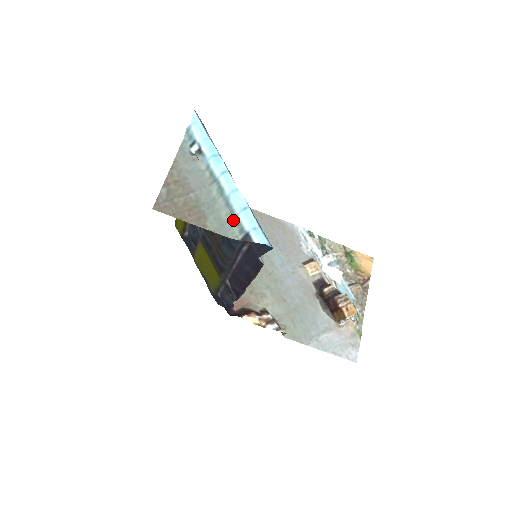
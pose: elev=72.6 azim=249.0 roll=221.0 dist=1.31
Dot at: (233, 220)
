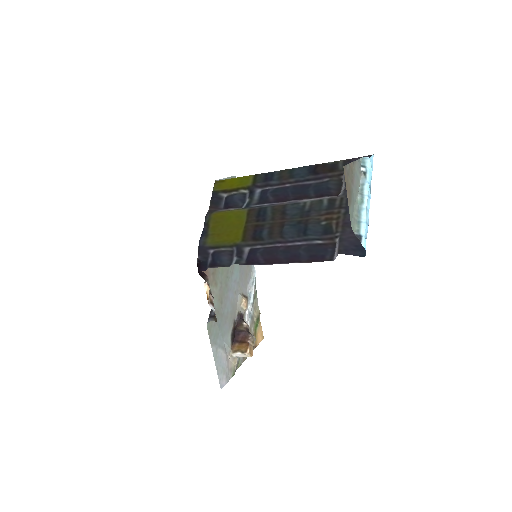
Dot at: (357, 221)
